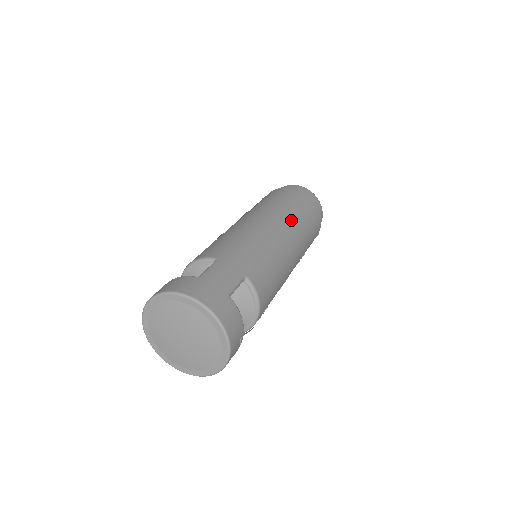
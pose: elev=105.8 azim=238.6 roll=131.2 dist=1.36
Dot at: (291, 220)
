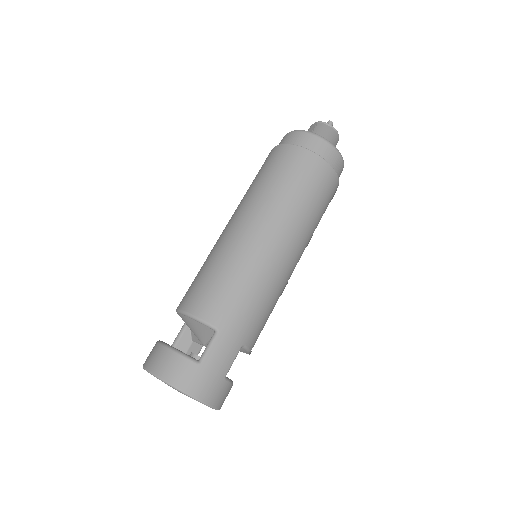
Dot at: (303, 231)
